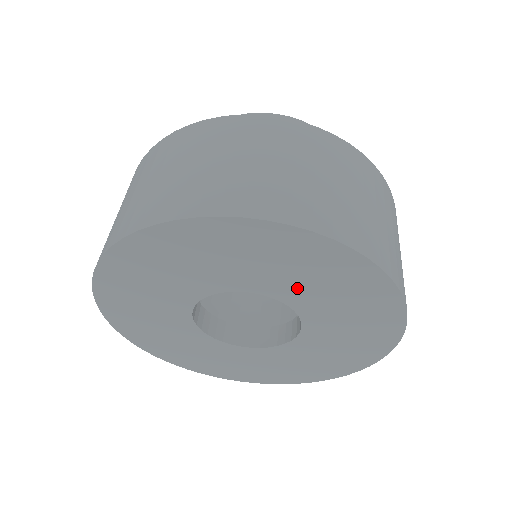
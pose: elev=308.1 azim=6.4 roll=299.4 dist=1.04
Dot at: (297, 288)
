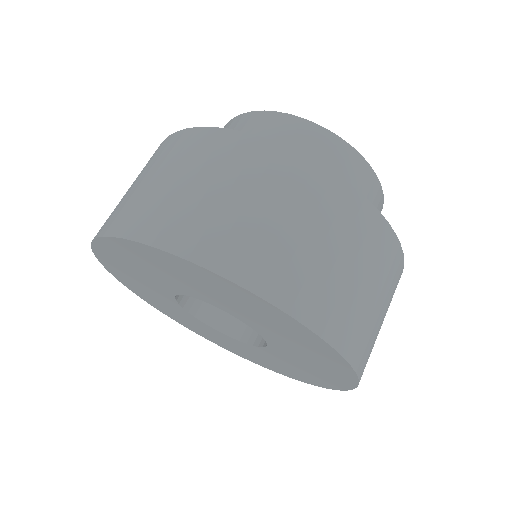
Dot at: (291, 353)
